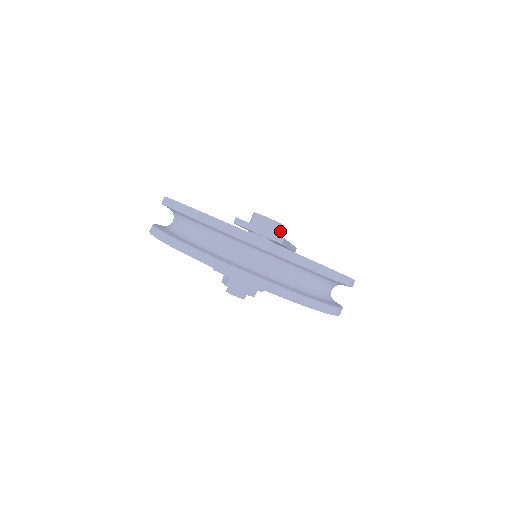
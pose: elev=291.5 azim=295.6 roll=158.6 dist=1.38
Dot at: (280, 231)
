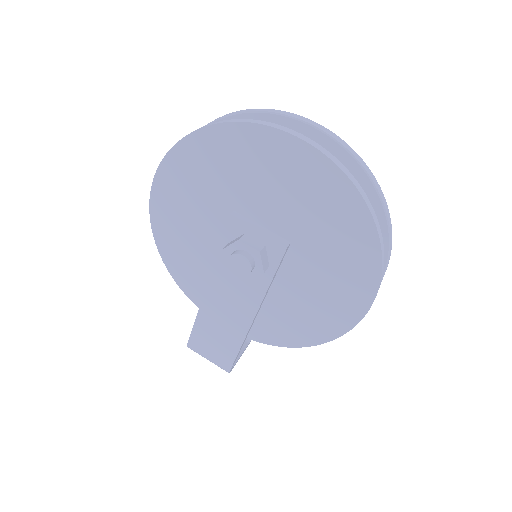
Dot at: occluded
